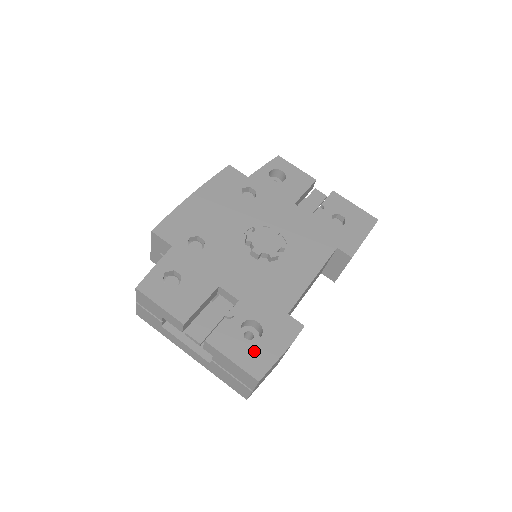
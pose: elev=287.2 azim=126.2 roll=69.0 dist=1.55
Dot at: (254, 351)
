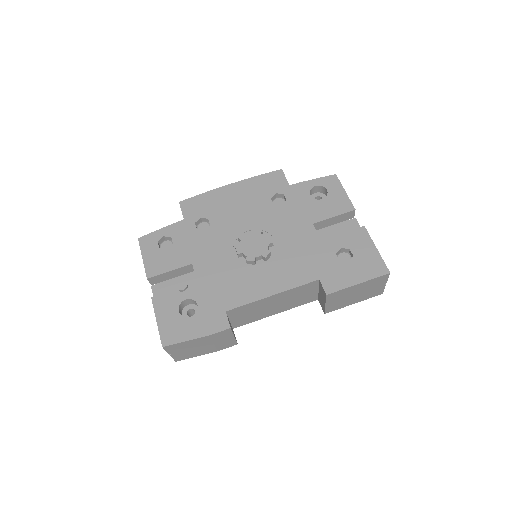
Dot at: (177, 324)
